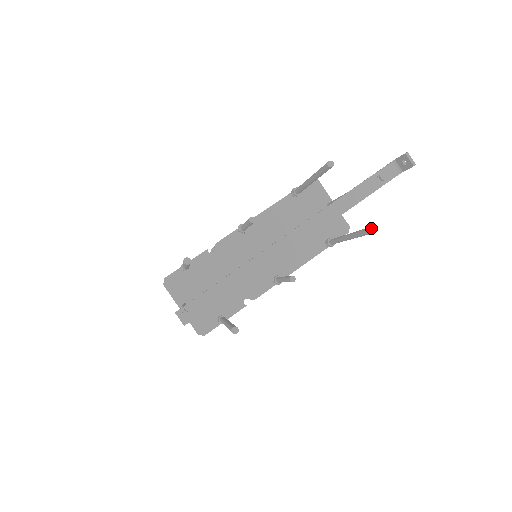
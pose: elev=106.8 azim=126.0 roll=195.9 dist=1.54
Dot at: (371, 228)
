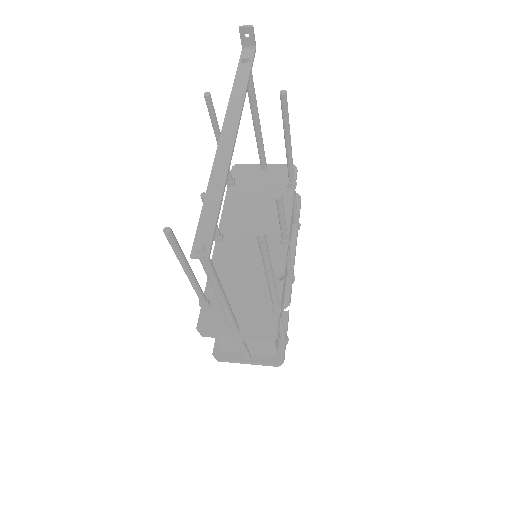
Dot at: (280, 94)
